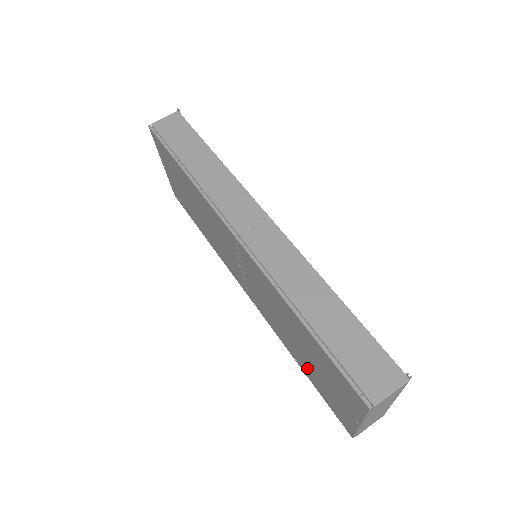
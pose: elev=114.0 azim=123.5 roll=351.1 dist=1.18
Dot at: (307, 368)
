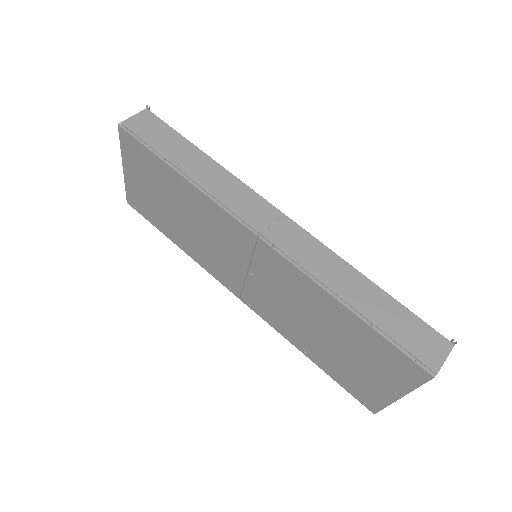
Dot at: (326, 358)
